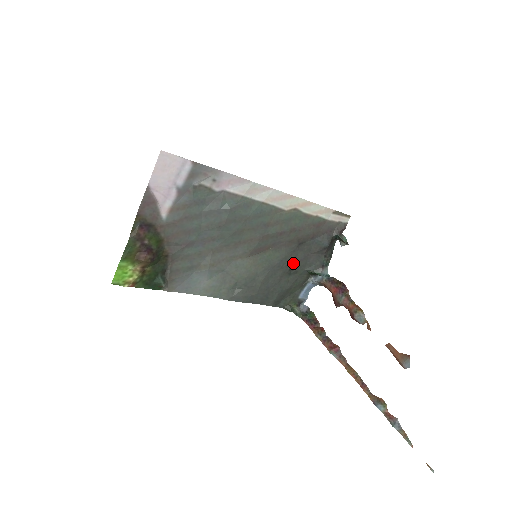
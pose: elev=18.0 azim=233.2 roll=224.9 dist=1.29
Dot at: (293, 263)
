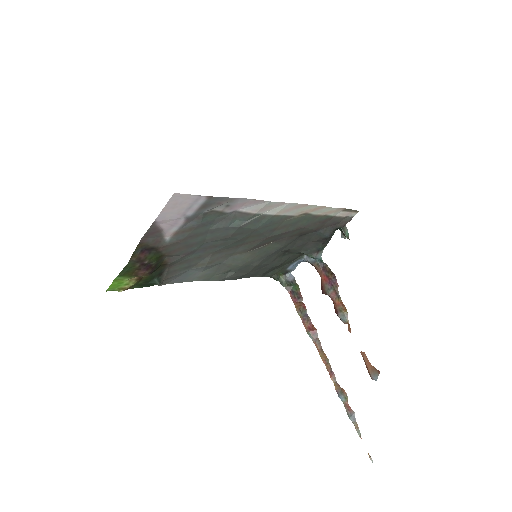
Dot at: (290, 248)
